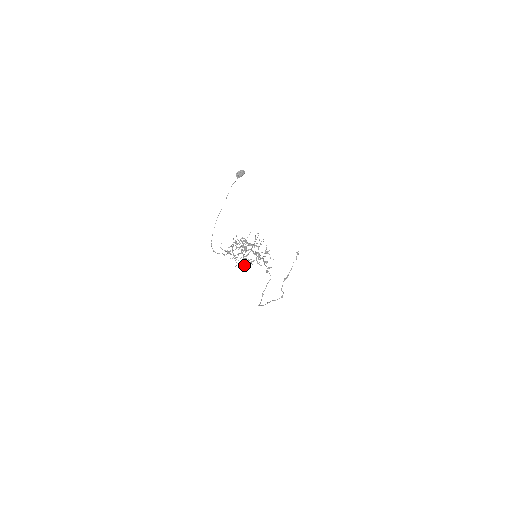
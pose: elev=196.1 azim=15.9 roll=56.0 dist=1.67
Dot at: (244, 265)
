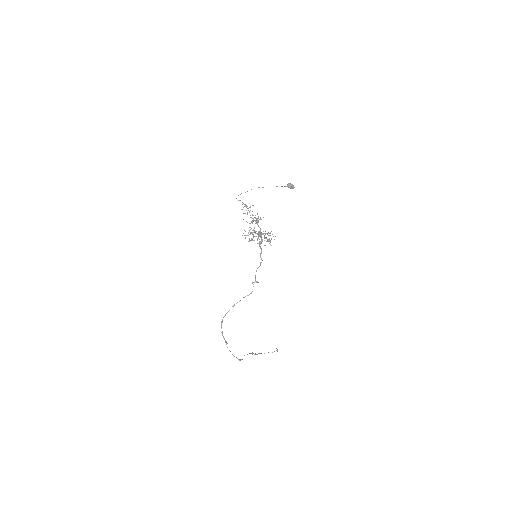
Dot at: occluded
